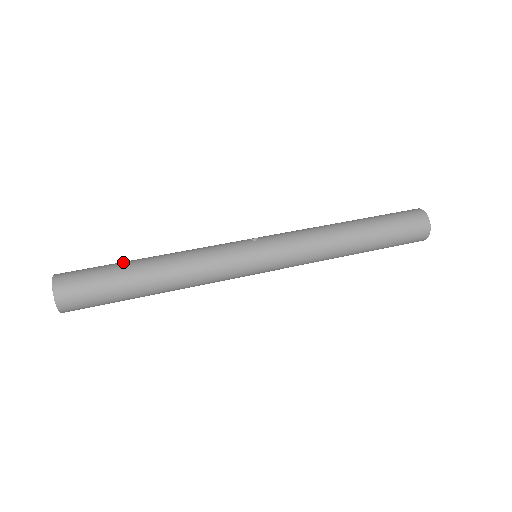
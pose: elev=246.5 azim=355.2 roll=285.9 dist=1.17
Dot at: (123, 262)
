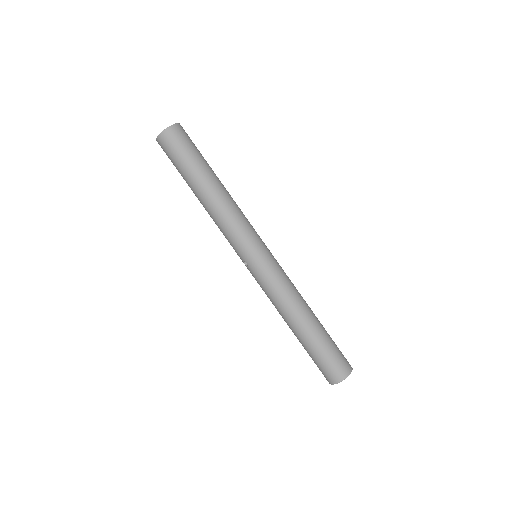
Dot at: occluded
